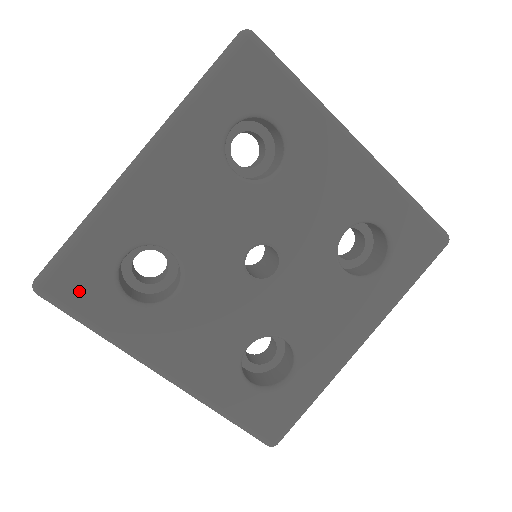
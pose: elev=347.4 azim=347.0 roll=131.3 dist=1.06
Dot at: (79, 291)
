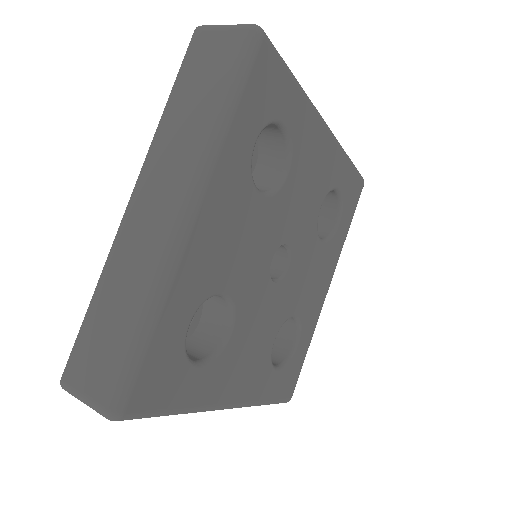
Dot at: (159, 388)
